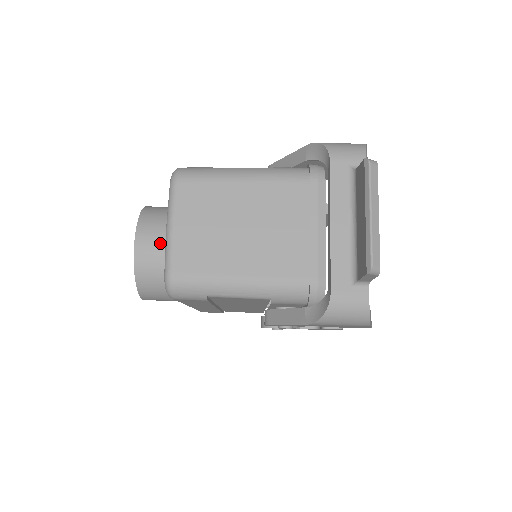
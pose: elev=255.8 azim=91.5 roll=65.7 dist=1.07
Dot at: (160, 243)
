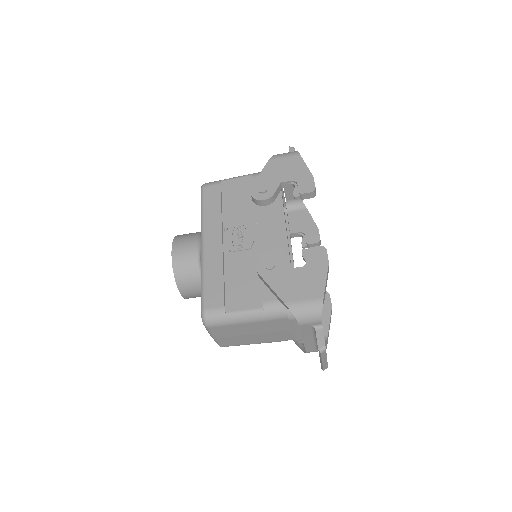
Dot at: (197, 293)
